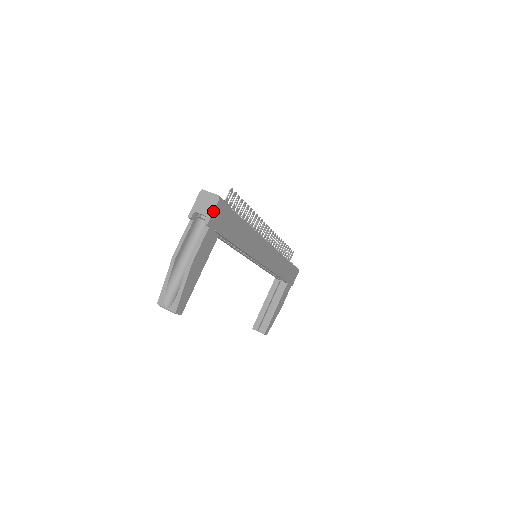
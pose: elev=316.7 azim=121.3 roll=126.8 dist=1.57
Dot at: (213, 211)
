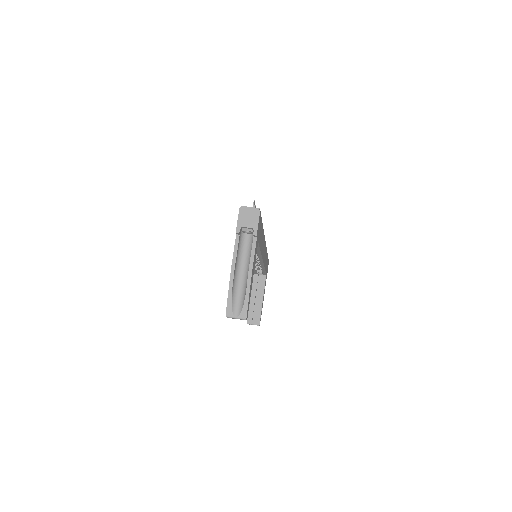
Dot at: (258, 222)
